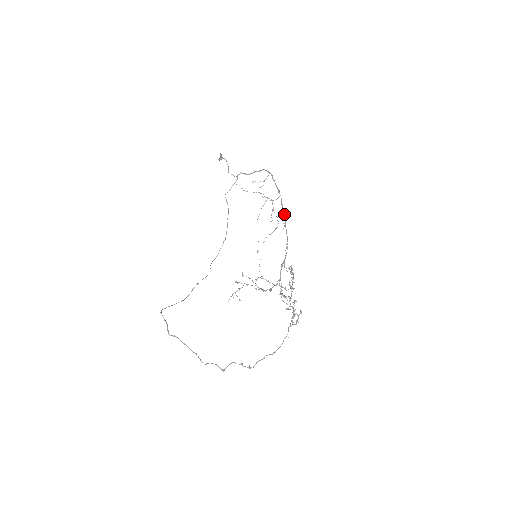
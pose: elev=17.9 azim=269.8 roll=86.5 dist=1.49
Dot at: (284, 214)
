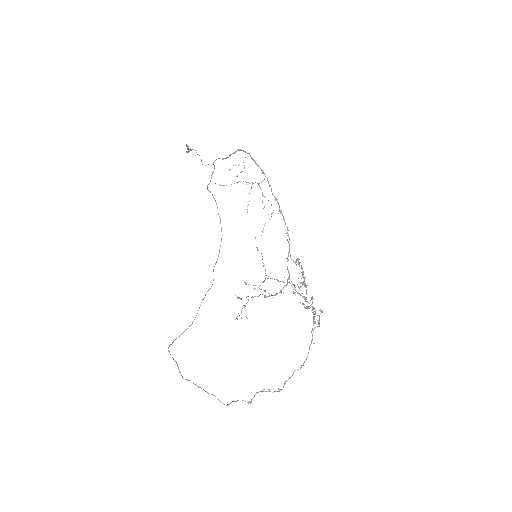
Dot at: (275, 197)
